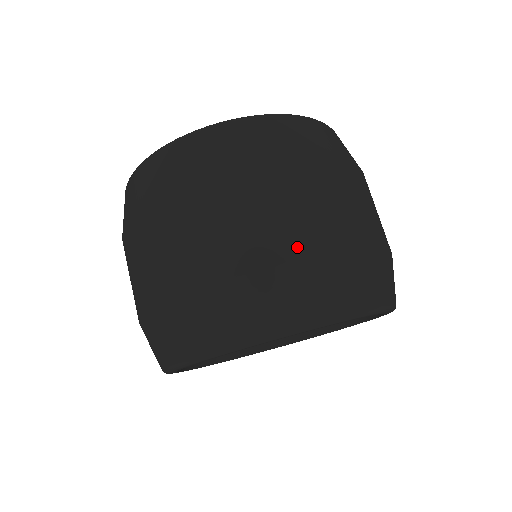
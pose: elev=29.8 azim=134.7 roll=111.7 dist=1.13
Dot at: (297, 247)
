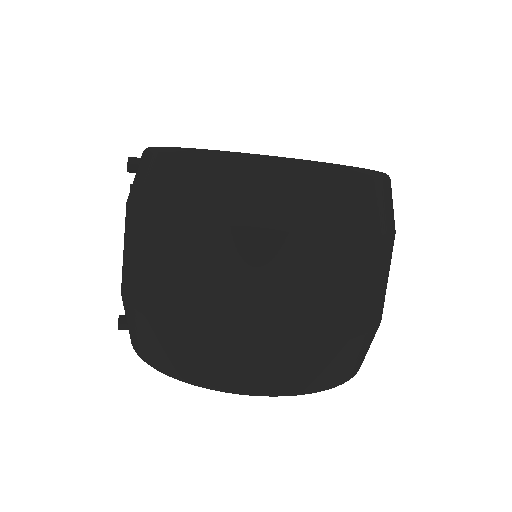
Dot at: (381, 316)
